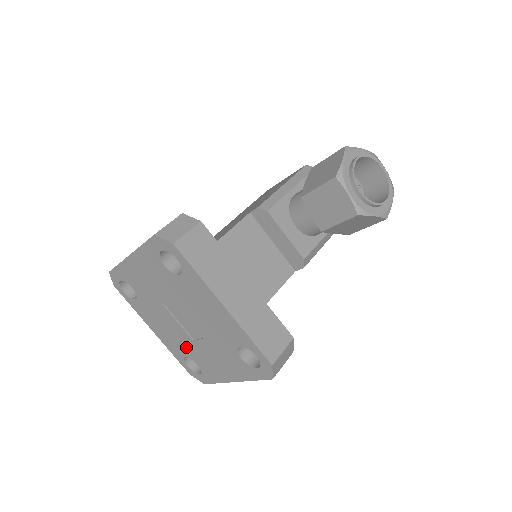
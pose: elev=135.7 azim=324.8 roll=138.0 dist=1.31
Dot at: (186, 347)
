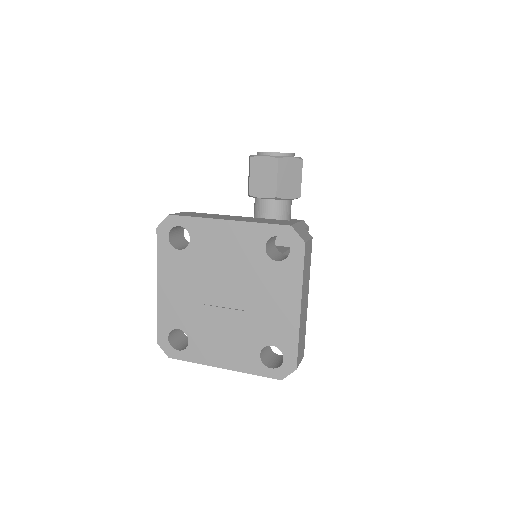
Dot at: (250, 335)
